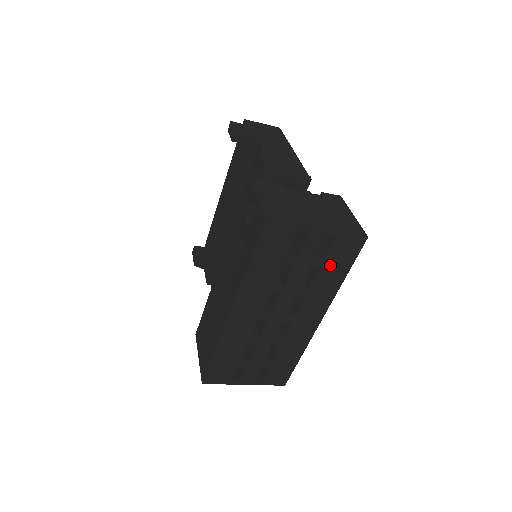
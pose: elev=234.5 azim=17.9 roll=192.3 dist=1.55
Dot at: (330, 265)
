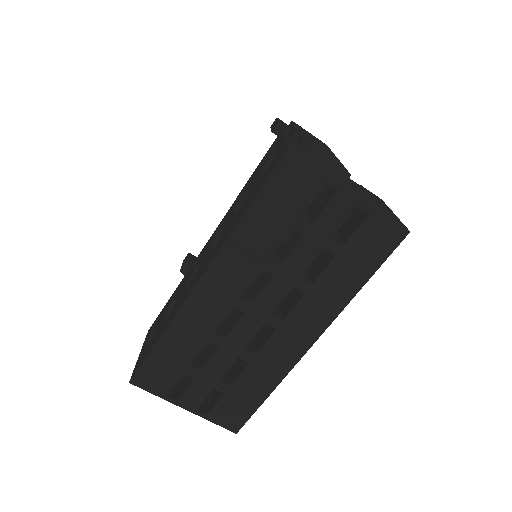
Dot at: (350, 256)
